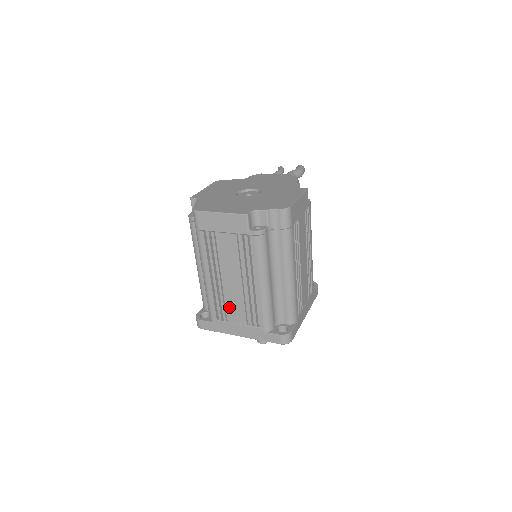
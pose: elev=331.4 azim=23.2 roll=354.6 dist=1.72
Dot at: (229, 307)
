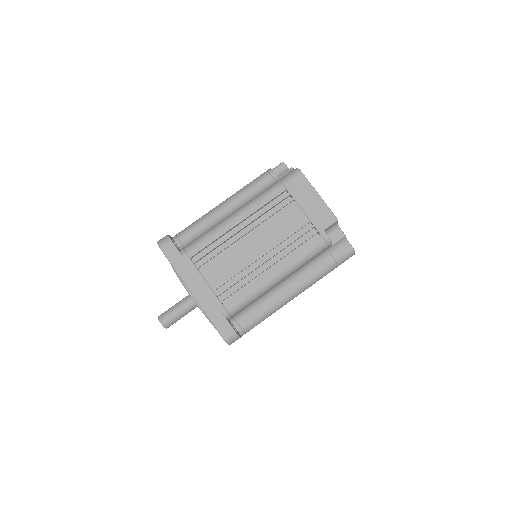
Dot at: (220, 261)
